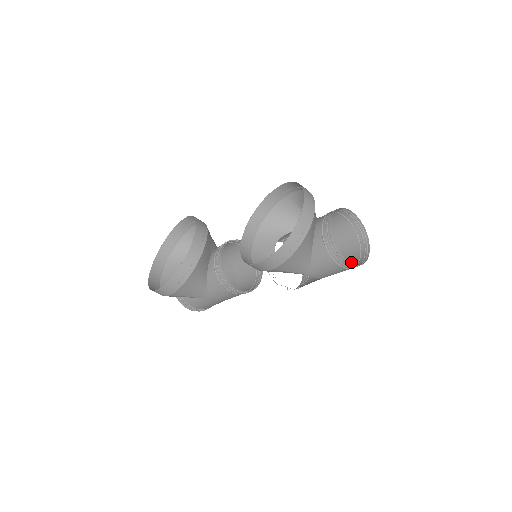
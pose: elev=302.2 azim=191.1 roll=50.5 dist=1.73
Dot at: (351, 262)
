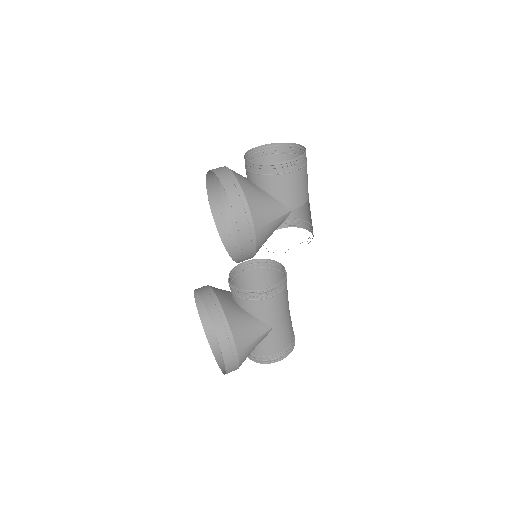
Dot at: occluded
